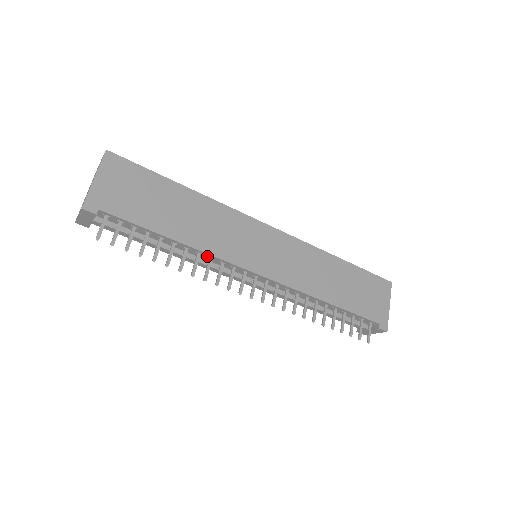
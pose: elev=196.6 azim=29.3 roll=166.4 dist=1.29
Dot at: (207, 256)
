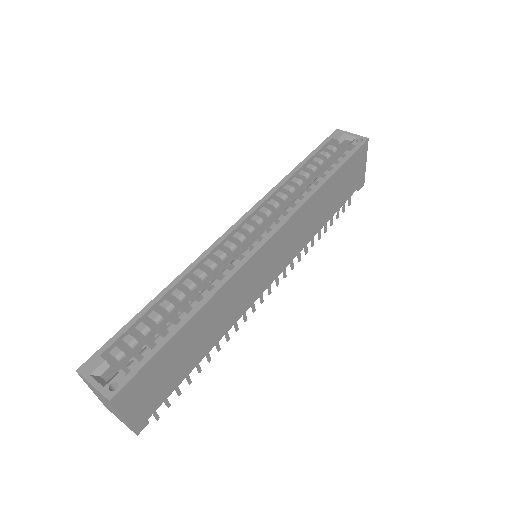
Dot at: occluded
